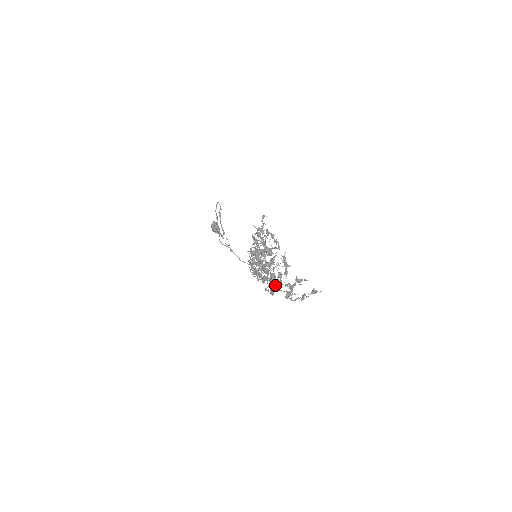
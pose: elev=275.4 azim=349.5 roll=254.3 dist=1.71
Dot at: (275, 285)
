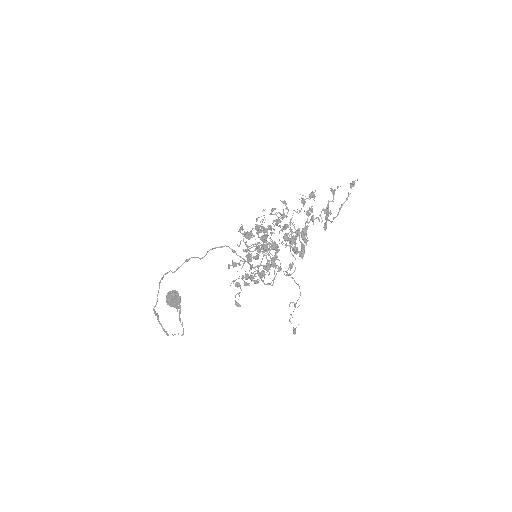
Dot at: occluded
